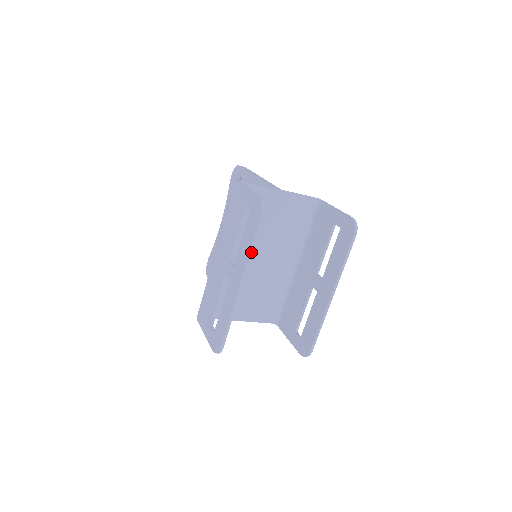
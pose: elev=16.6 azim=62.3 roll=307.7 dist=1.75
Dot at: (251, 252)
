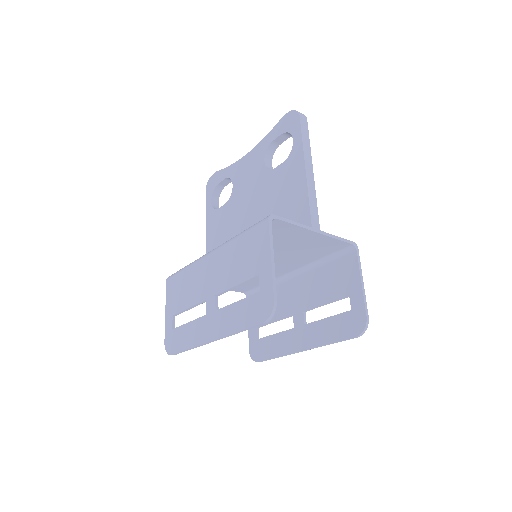
Dot at: (236, 333)
